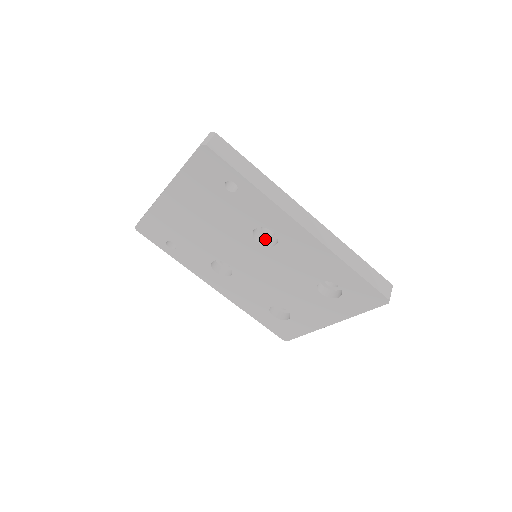
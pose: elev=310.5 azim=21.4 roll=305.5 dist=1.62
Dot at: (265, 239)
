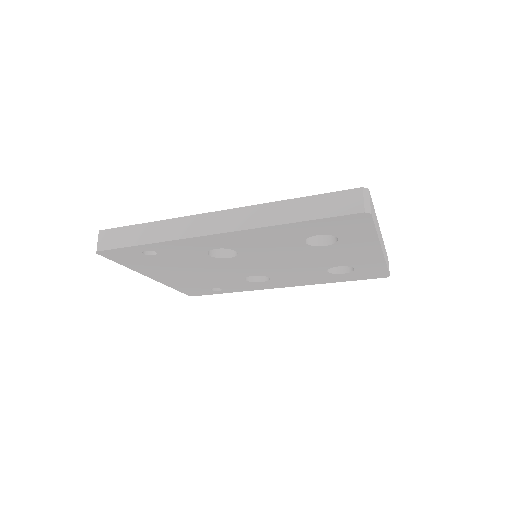
Dot at: occluded
